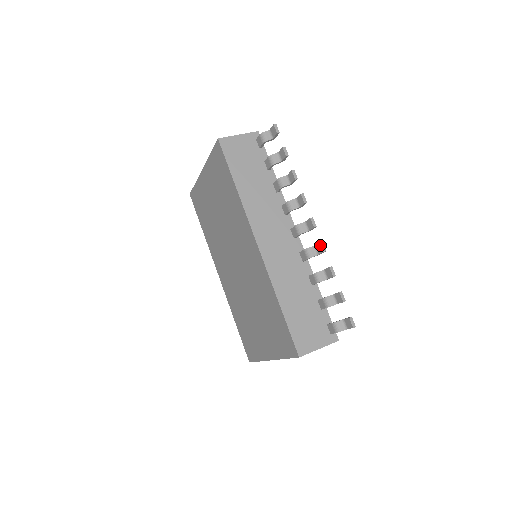
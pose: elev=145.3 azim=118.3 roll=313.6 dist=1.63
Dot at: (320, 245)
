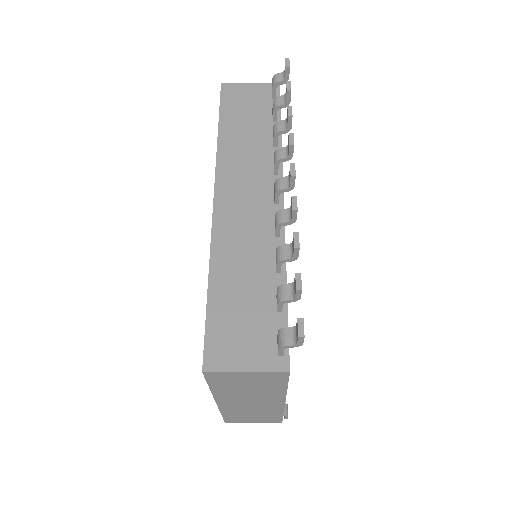
Dot at: (291, 200)
